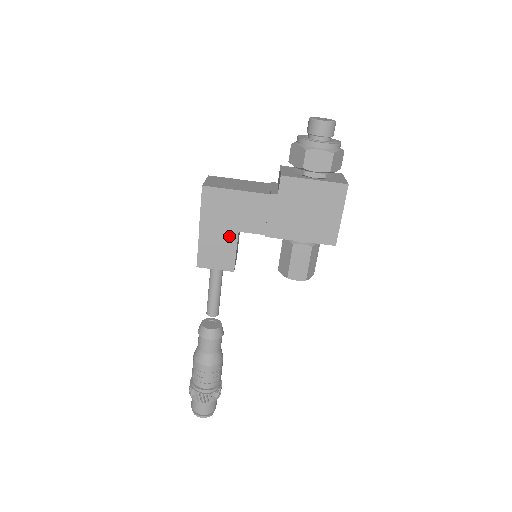
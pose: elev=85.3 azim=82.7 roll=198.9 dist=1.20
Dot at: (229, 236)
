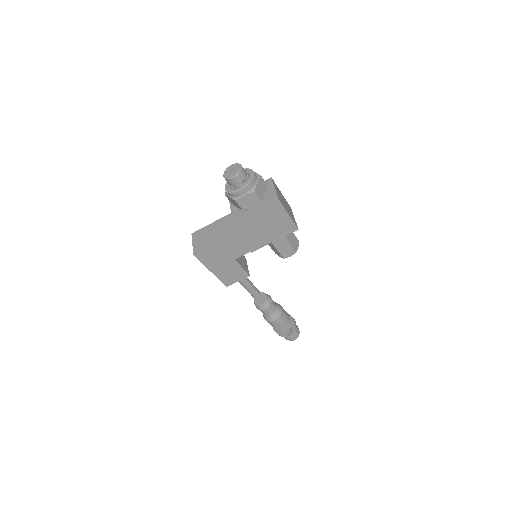
Dot at: (231, 264)
